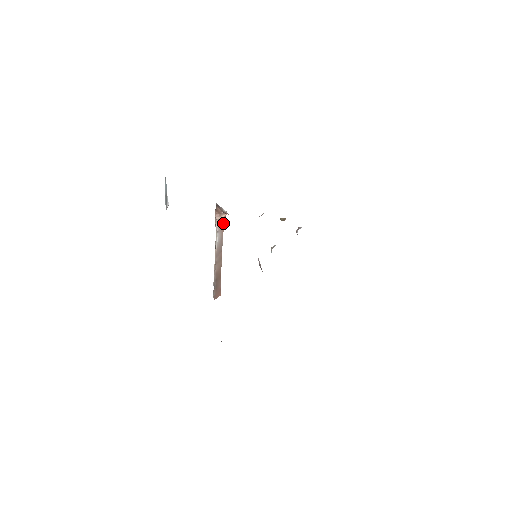
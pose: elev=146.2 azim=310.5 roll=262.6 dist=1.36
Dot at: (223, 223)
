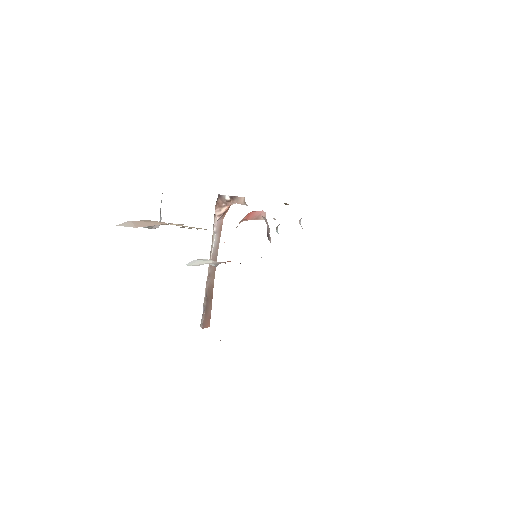
Dot at: (221, 225)
